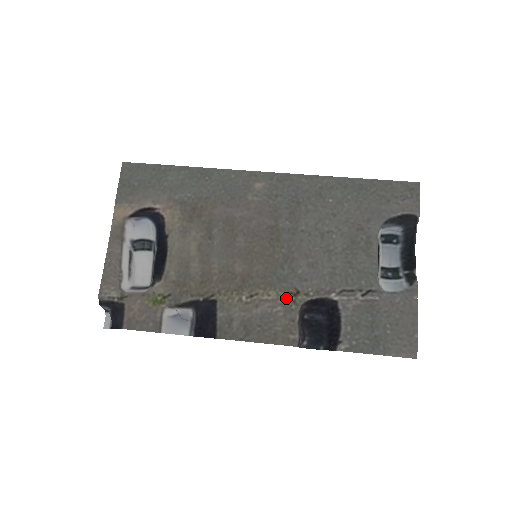
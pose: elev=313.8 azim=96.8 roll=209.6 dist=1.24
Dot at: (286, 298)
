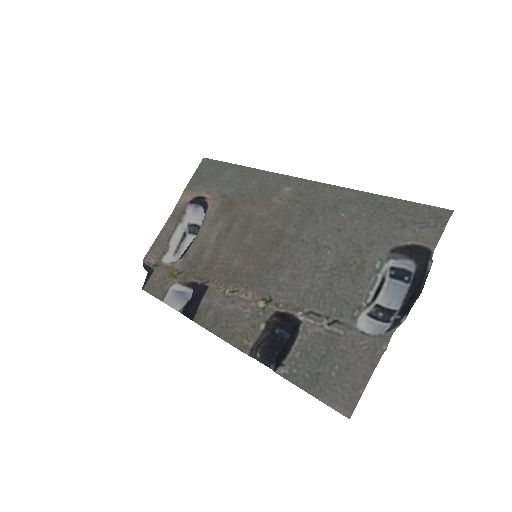
Dot at: (258, 302)
